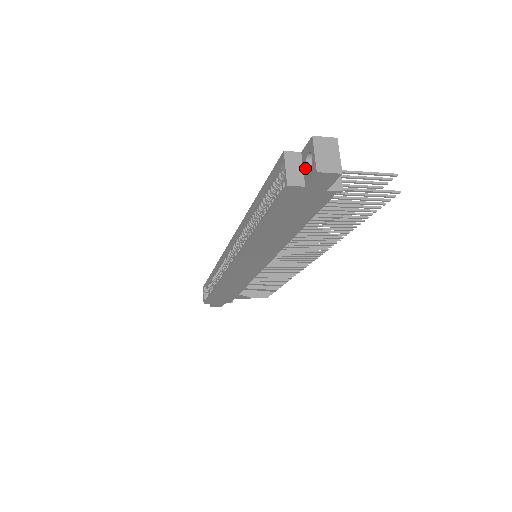
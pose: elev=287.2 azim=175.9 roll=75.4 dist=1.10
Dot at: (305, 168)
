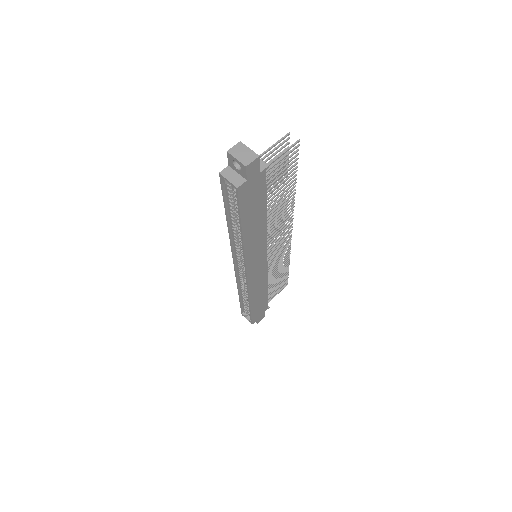
Dot at: (238, 171)
